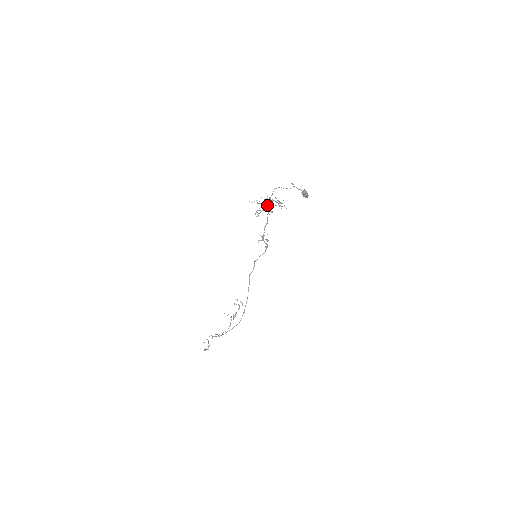
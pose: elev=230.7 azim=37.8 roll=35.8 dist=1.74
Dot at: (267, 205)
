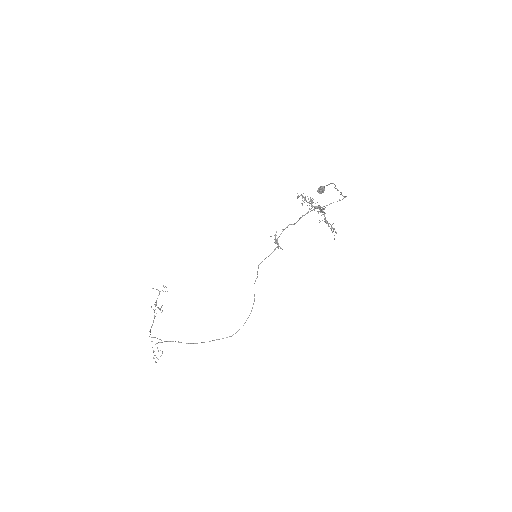
Dot at: (324, 213)
